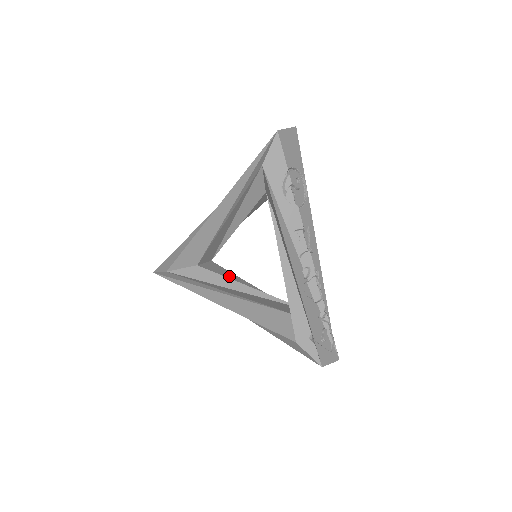
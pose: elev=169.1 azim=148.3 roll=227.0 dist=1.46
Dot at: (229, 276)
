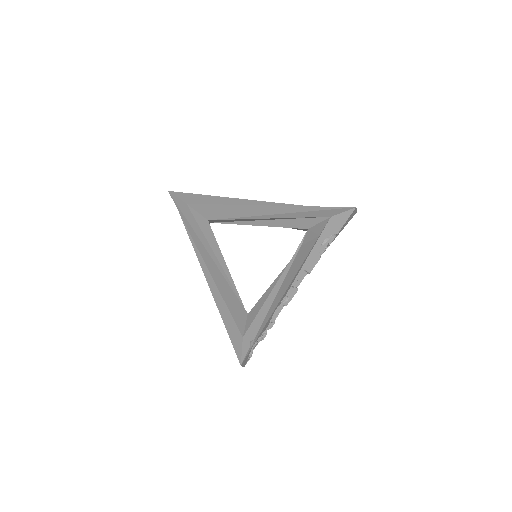
Dot at: occluded
